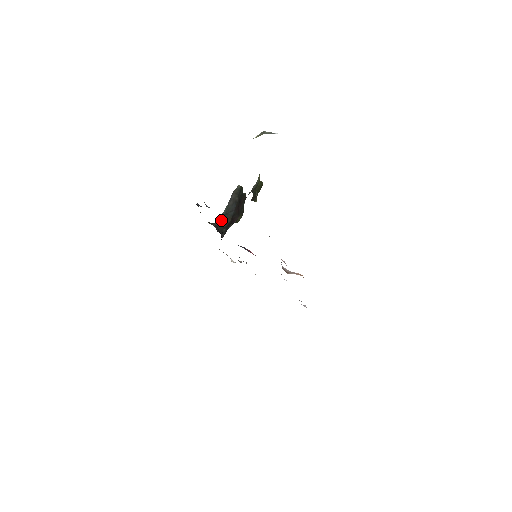
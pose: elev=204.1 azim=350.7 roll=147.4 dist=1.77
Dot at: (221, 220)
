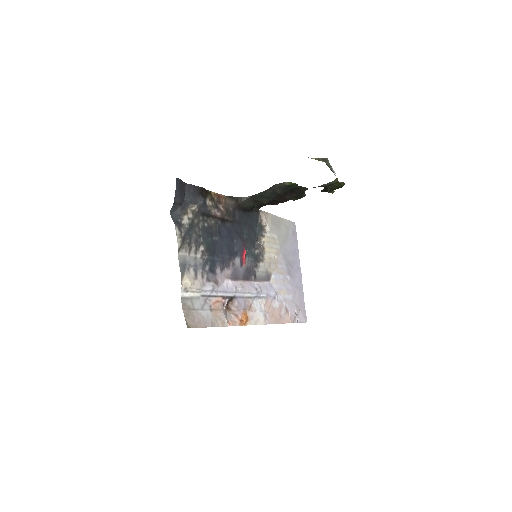
Dot at: (253, 198)
